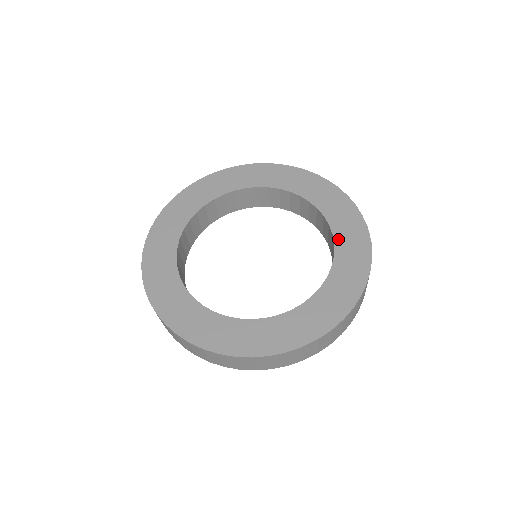
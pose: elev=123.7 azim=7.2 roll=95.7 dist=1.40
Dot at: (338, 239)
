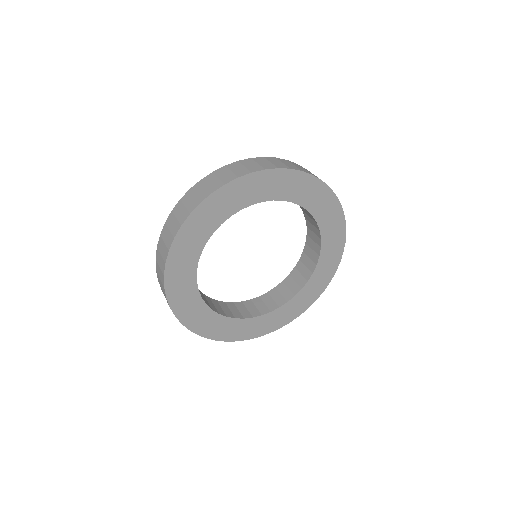
Dot at: (293, 301)
